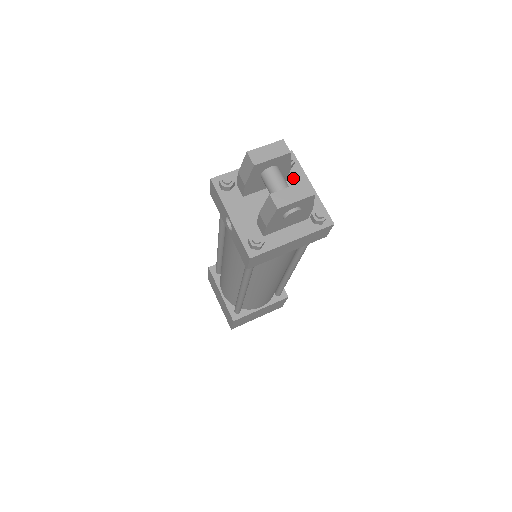
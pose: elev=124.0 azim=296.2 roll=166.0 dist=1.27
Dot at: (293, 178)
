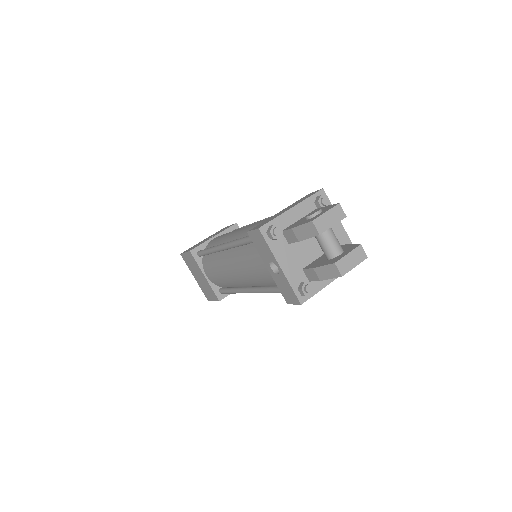
Dot at: occluded
